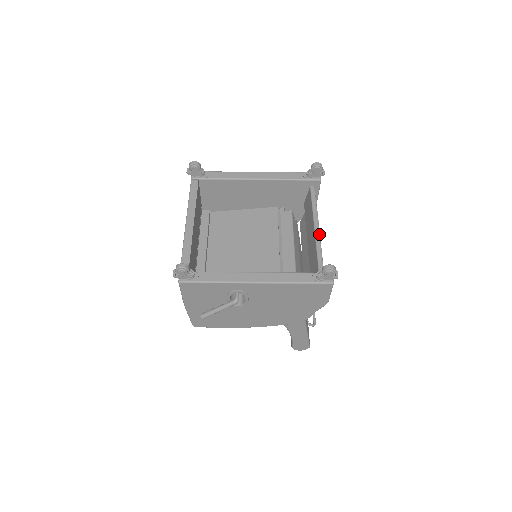
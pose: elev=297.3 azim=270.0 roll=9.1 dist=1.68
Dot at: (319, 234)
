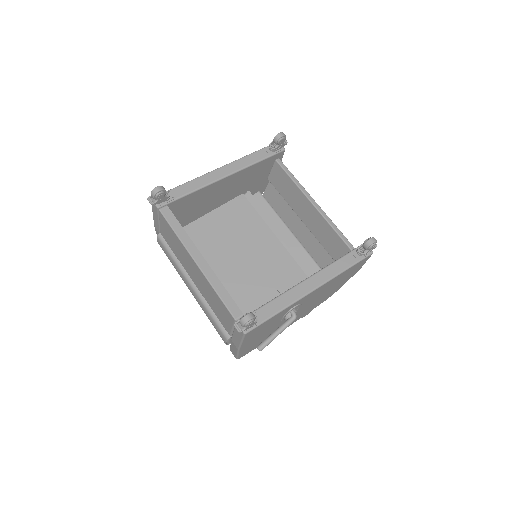
Dot at: occluded
